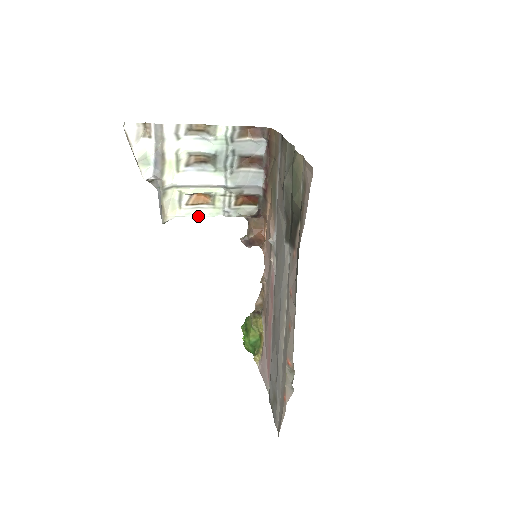
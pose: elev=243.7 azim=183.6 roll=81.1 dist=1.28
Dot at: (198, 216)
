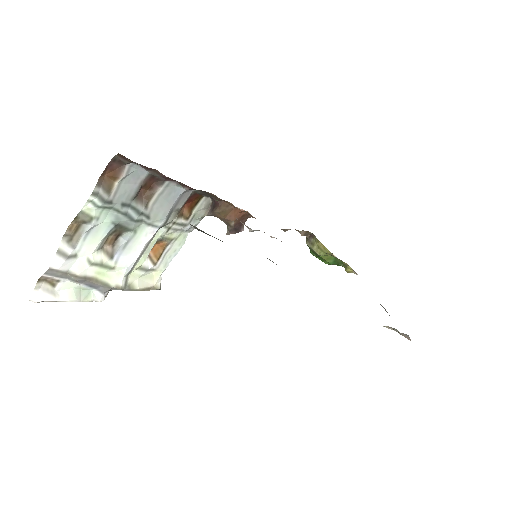
Dot at: (174, 255)
